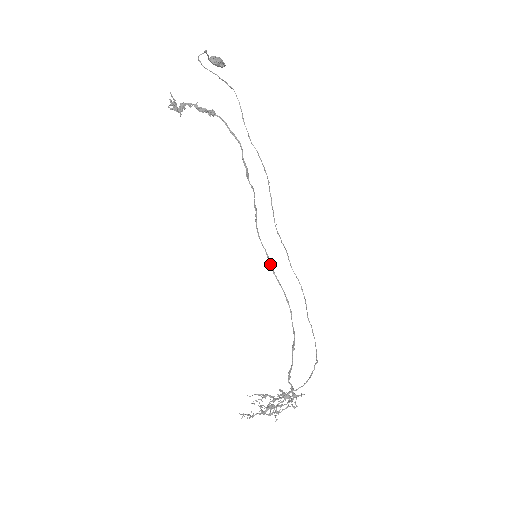
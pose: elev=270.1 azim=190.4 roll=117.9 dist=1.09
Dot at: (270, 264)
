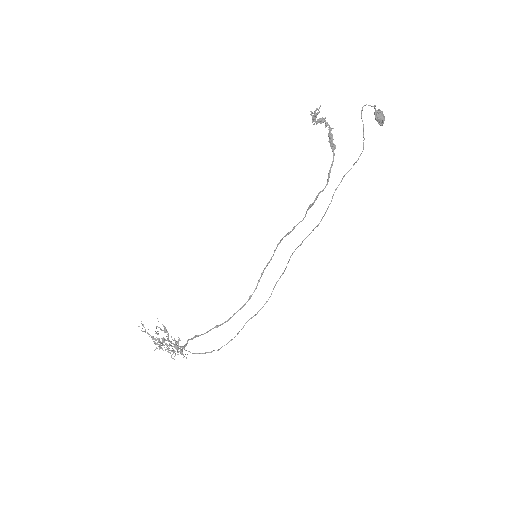
Dot at: occluded
